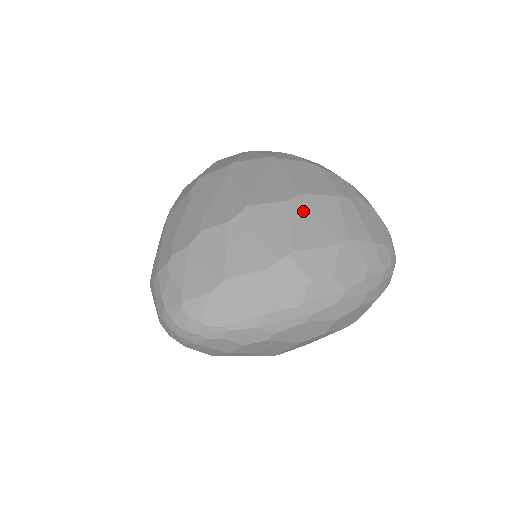
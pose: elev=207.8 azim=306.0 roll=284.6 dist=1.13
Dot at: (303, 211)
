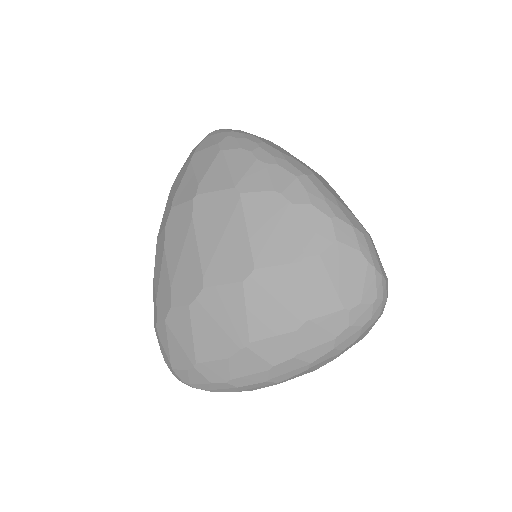
Dot at: (259, 293)
